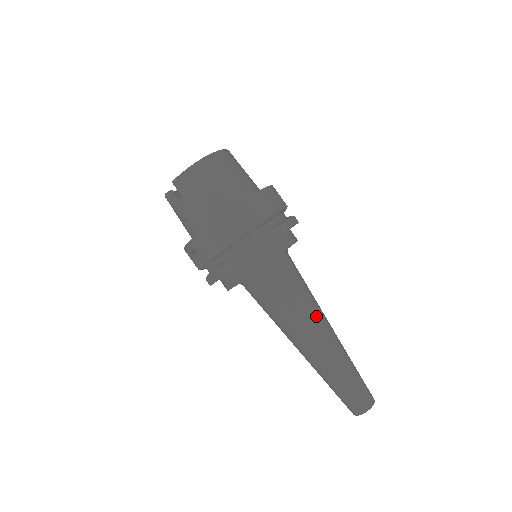
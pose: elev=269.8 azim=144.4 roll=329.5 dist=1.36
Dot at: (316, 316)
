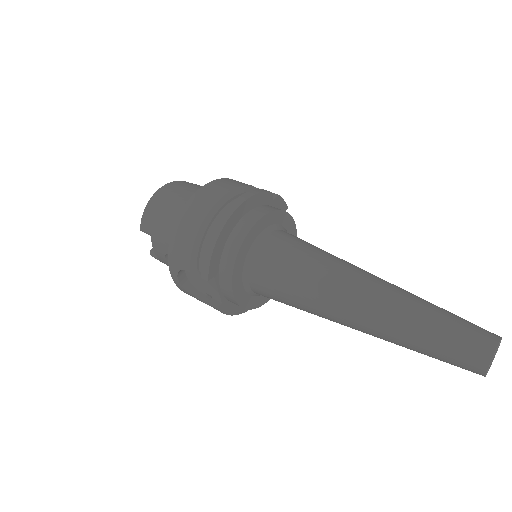
Dot at: (343, 269)
